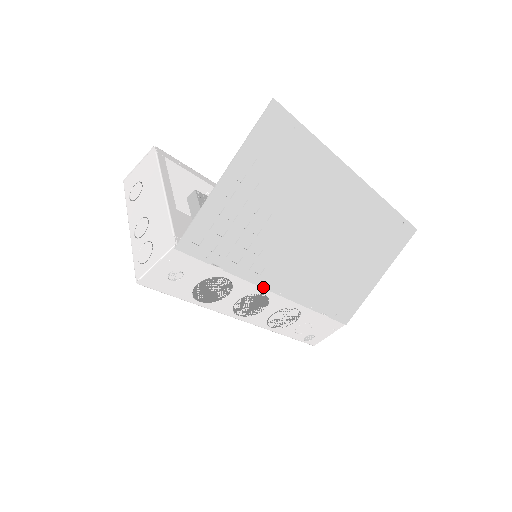
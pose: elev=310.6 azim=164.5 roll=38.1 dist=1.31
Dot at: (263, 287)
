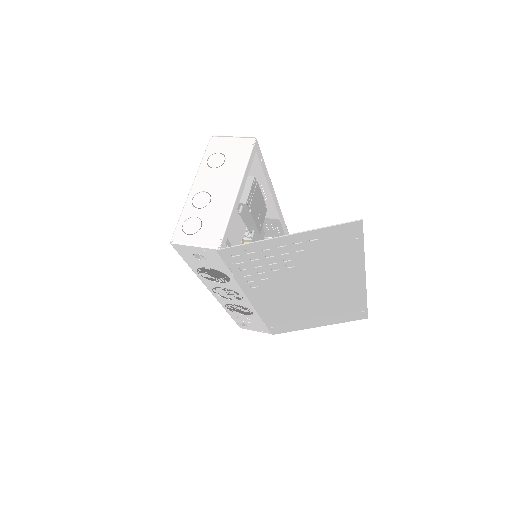
Dot at: (246, 294)
